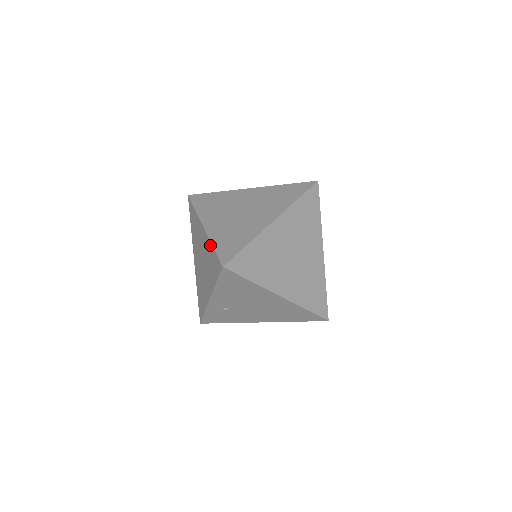
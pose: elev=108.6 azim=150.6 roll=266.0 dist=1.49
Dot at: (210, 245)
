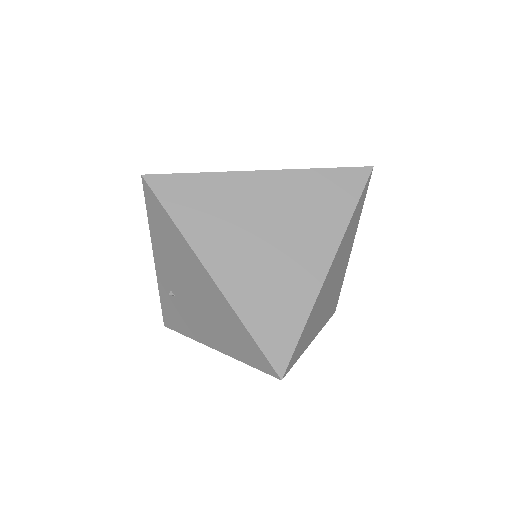
Dot at: occluded
